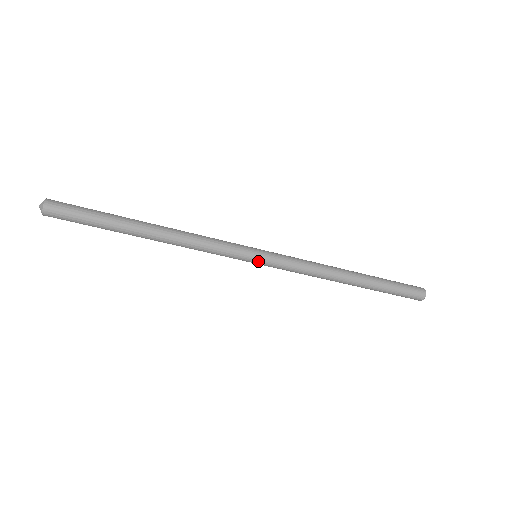
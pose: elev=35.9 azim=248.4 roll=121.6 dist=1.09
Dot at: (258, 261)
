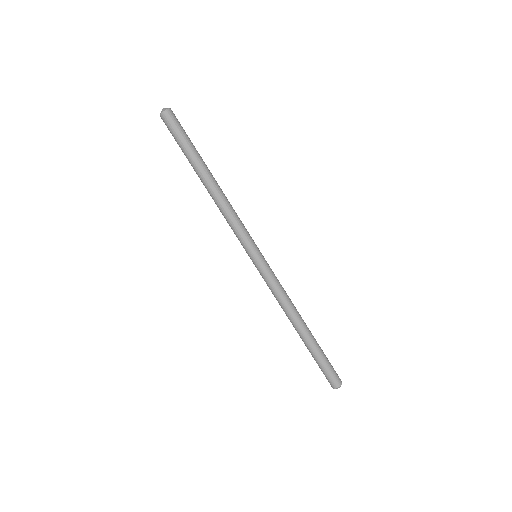
Dot at: (256, 259)
